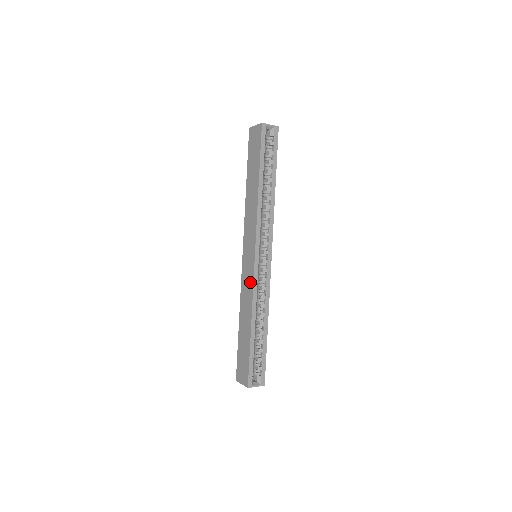
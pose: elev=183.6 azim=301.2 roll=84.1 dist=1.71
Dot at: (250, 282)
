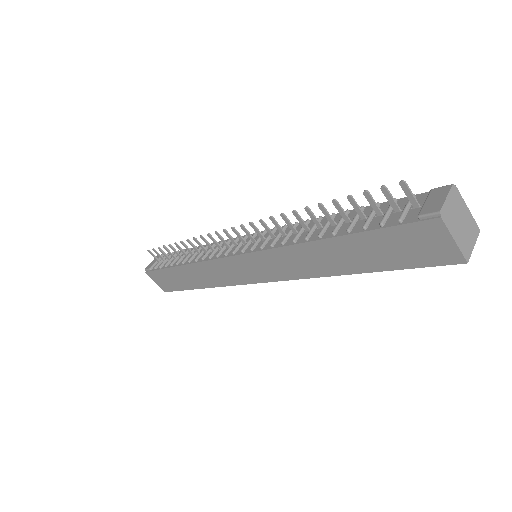
Dot at: (231, 280)
